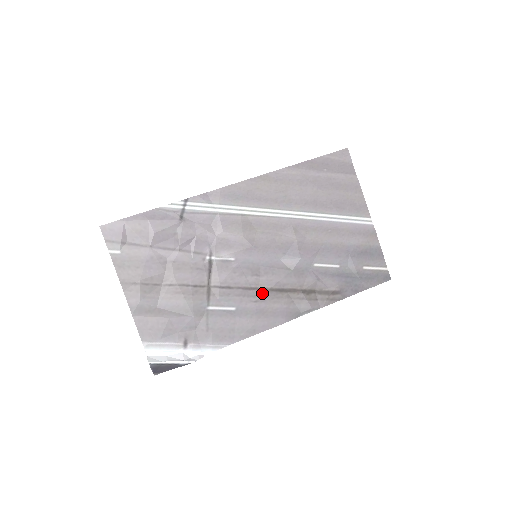
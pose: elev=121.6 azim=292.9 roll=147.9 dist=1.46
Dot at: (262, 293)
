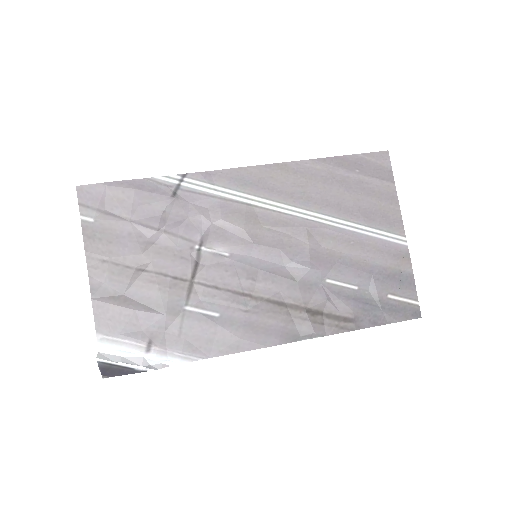
Dot at: (256, 302)
